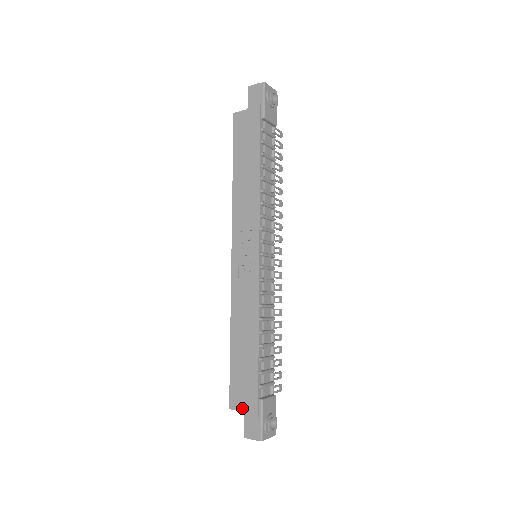
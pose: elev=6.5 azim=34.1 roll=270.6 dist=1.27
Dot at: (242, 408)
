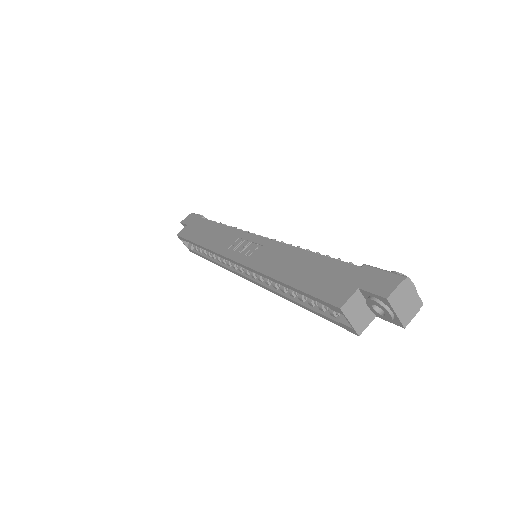
Dot at: (352, 289)
